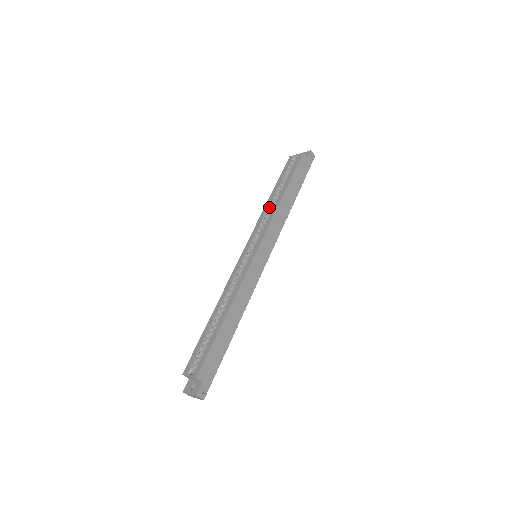
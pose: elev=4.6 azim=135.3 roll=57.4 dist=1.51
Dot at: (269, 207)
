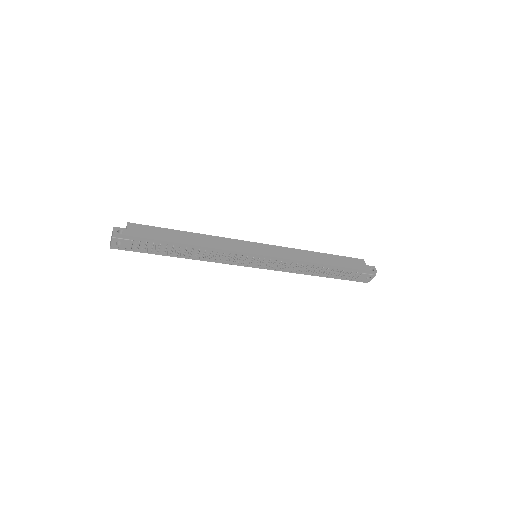
Dot at: occluded
